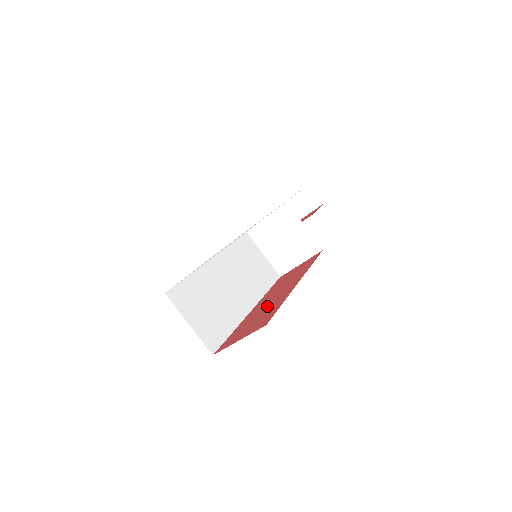
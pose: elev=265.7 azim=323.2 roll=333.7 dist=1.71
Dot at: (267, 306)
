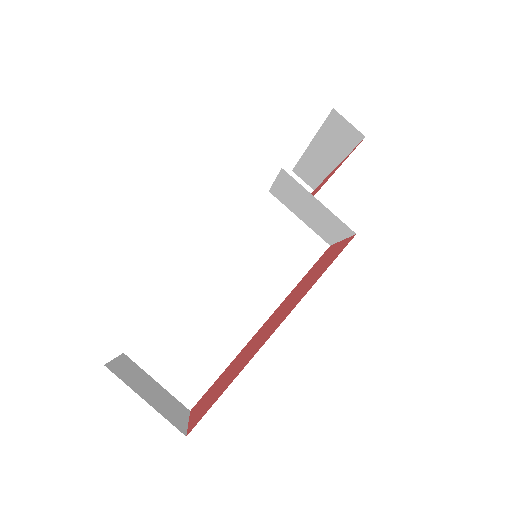
Dot at: (245, 355)
